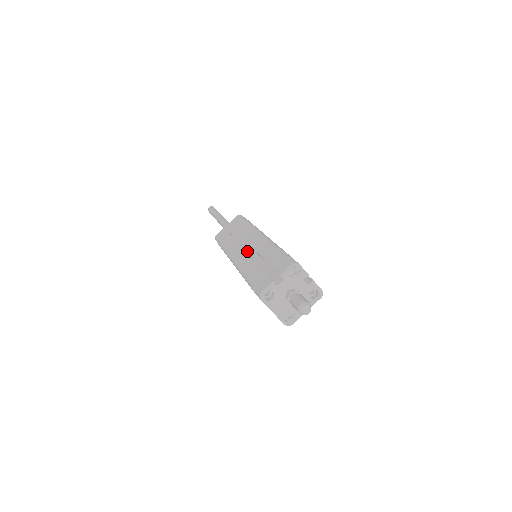
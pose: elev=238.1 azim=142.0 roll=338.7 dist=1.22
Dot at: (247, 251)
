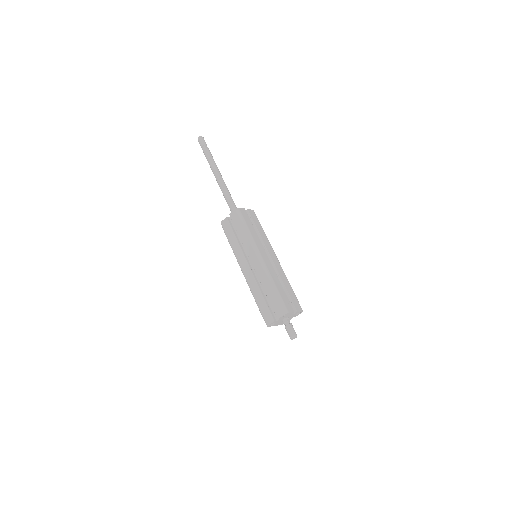
Dot at: (251, 264)
